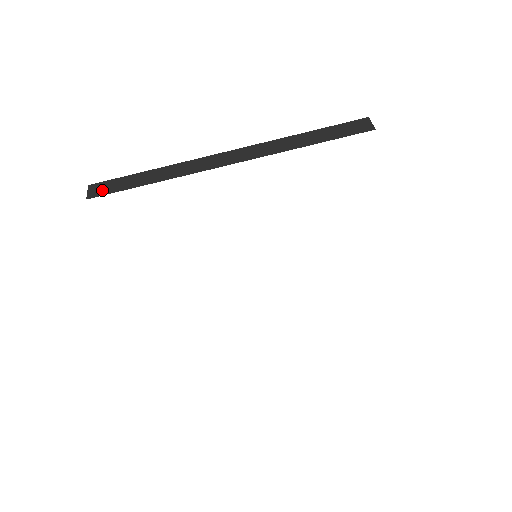
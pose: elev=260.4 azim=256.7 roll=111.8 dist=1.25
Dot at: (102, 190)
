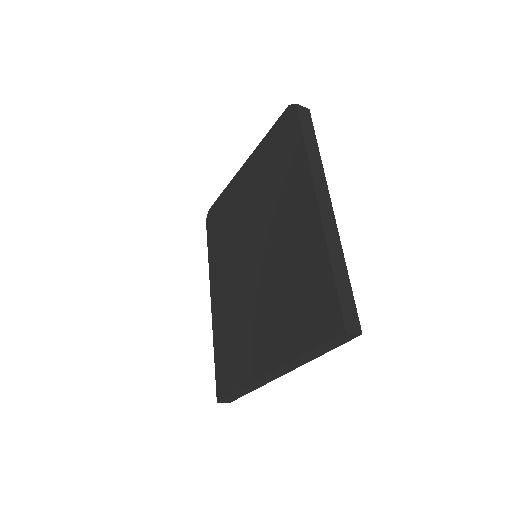
Dot at: (230, 400)
